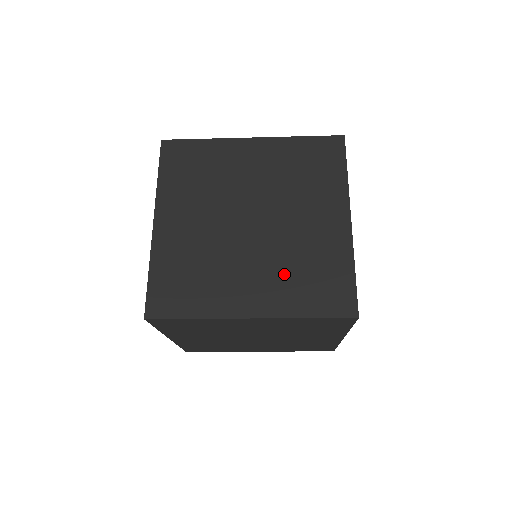
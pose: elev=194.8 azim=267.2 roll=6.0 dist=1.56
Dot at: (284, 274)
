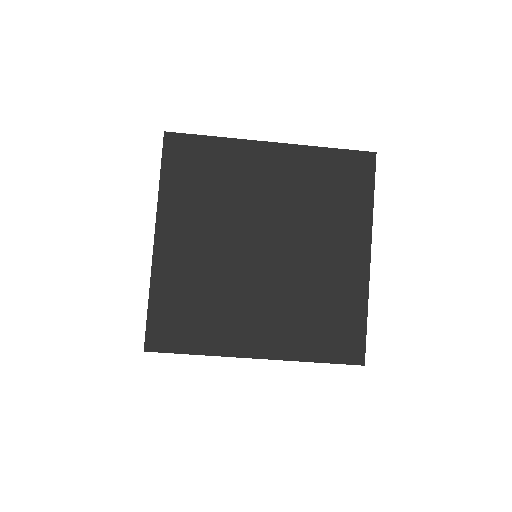
Dot at: (295, 313)
